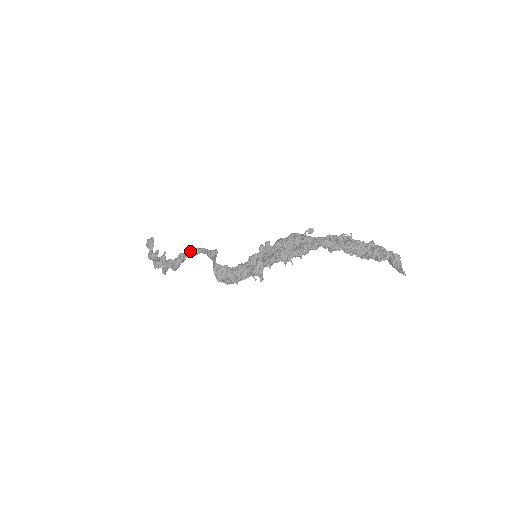
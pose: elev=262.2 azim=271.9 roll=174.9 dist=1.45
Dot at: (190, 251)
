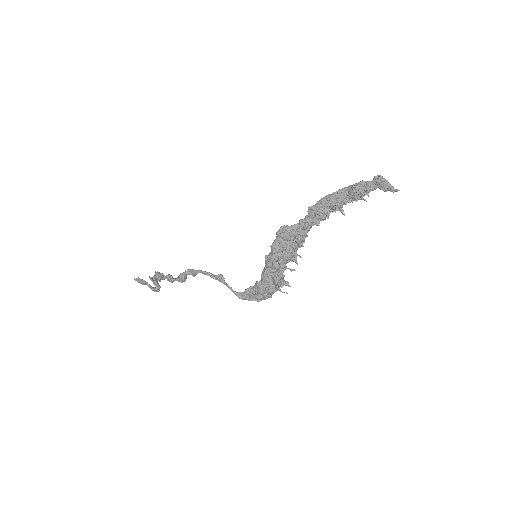
Dot at: (187, 274)
